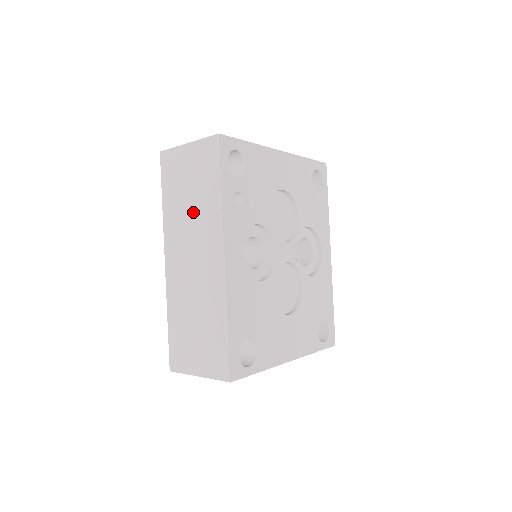
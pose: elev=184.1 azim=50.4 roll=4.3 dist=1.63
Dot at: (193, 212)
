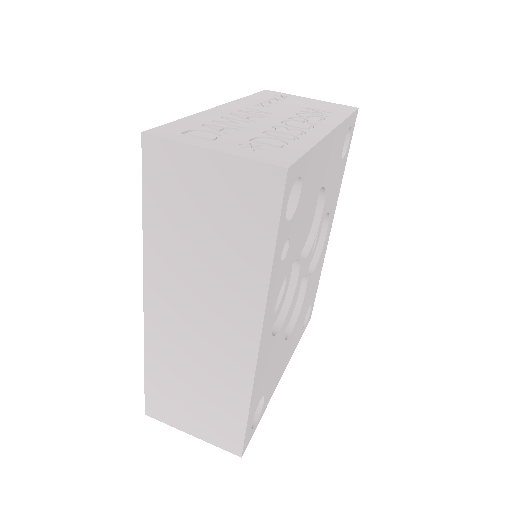
Dot at: (209, 263)
